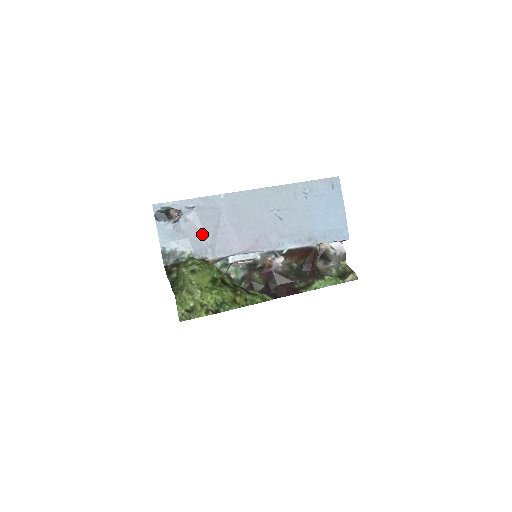
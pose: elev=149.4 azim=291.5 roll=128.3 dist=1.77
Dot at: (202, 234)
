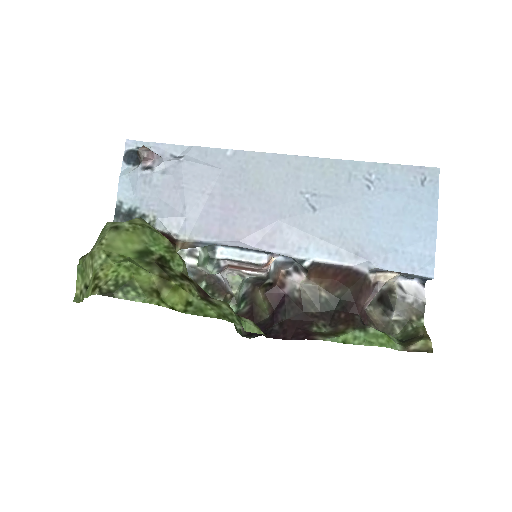
Dot at: (181, 198)
